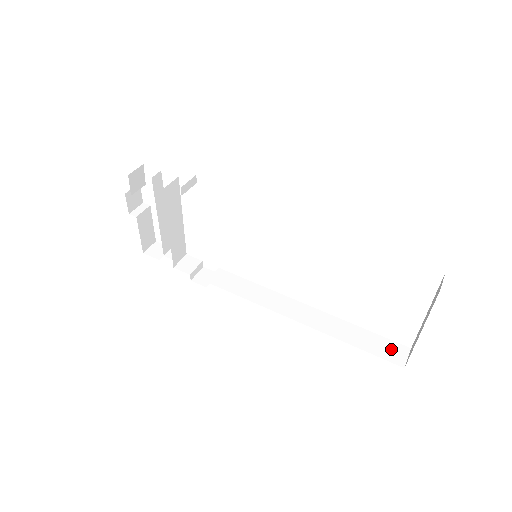
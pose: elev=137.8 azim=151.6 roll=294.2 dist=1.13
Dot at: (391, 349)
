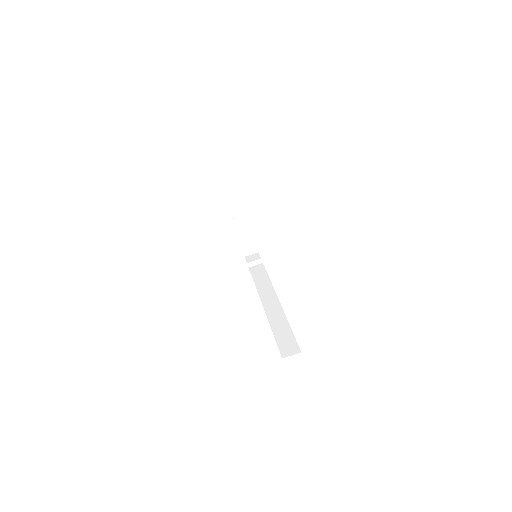
Dot at: (290, 346)
